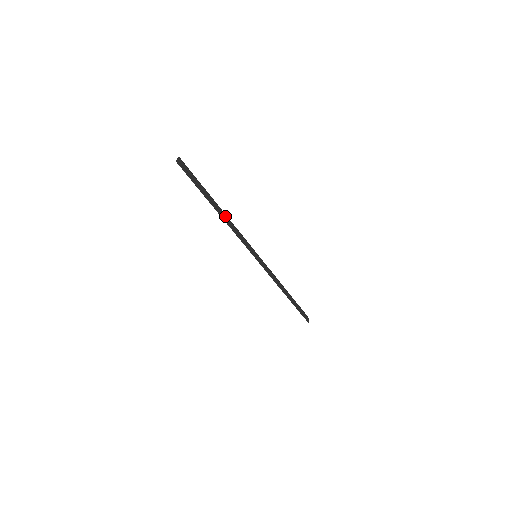
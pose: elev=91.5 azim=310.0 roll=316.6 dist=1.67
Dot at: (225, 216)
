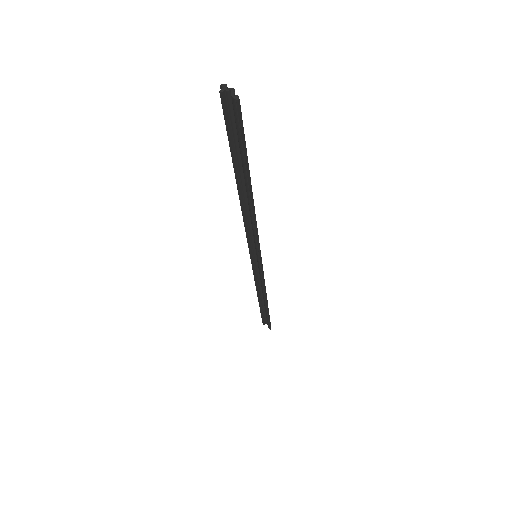
Dot at: occluded
